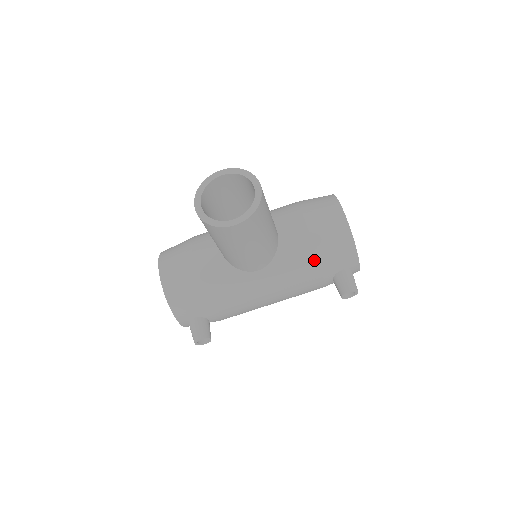
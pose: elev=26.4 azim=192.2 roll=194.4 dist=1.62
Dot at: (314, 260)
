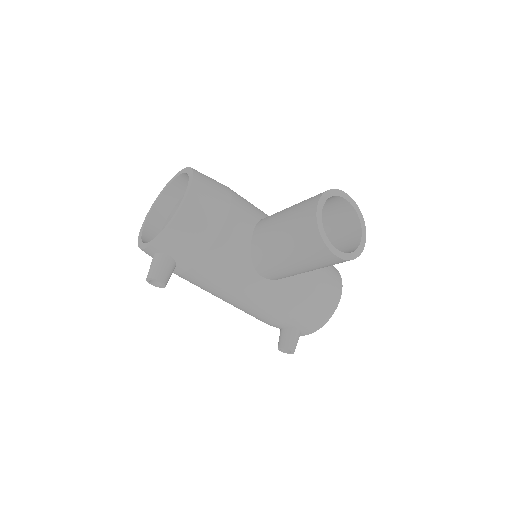
Dot at: (299, 308)
